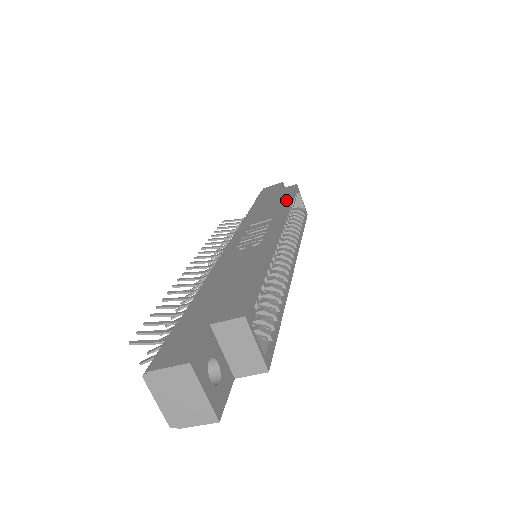
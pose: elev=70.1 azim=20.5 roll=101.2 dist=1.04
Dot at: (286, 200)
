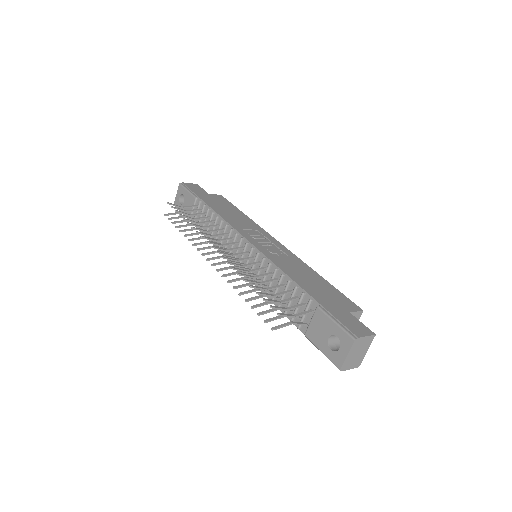
Dot at: (241, 213)
